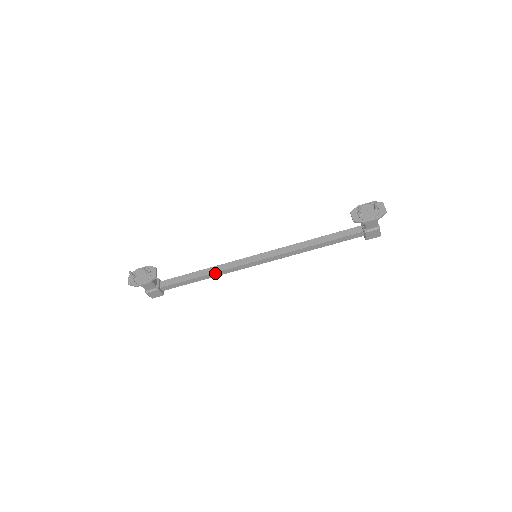
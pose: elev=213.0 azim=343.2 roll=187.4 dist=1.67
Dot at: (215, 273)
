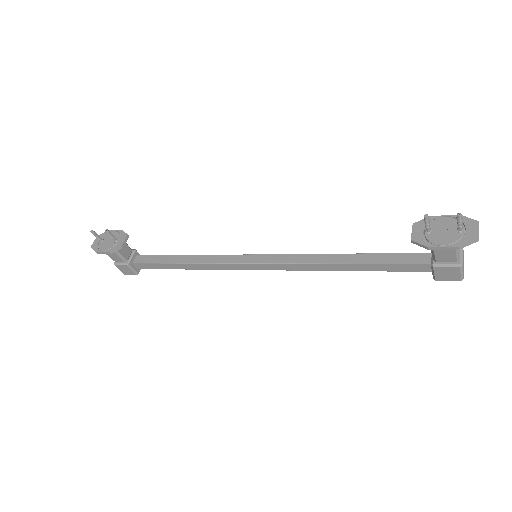
Dot at: (199, 264)
